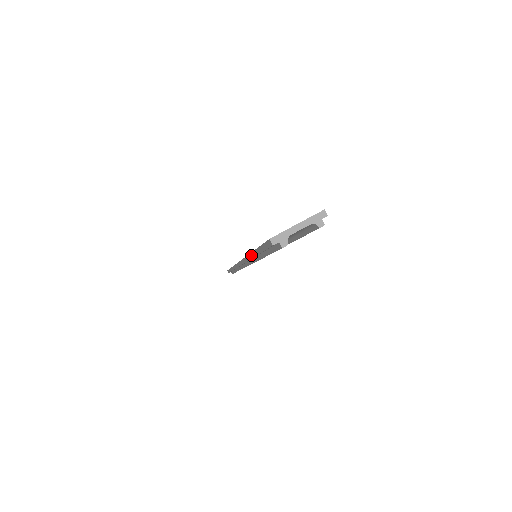
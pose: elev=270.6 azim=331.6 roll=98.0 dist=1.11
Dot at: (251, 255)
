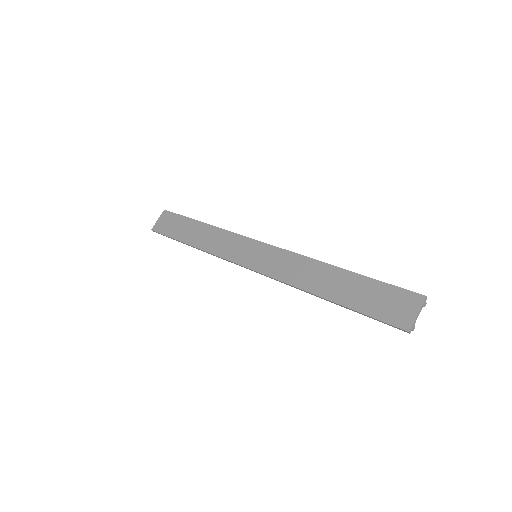
Dot at: (320, 297)
